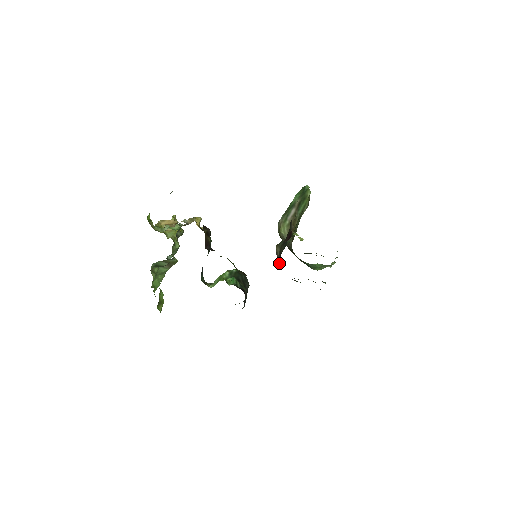
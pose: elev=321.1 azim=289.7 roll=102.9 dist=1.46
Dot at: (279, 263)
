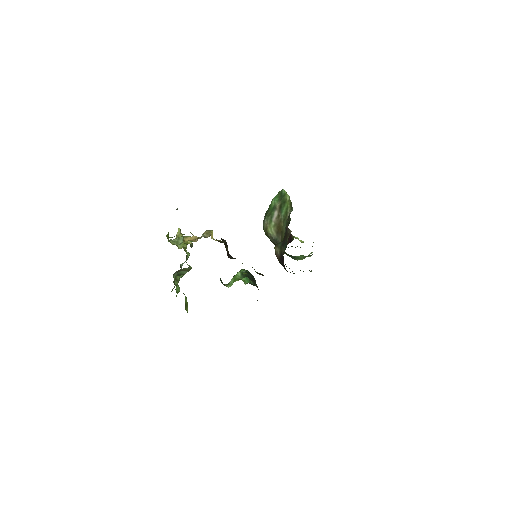
Dot at: (281, 261)
